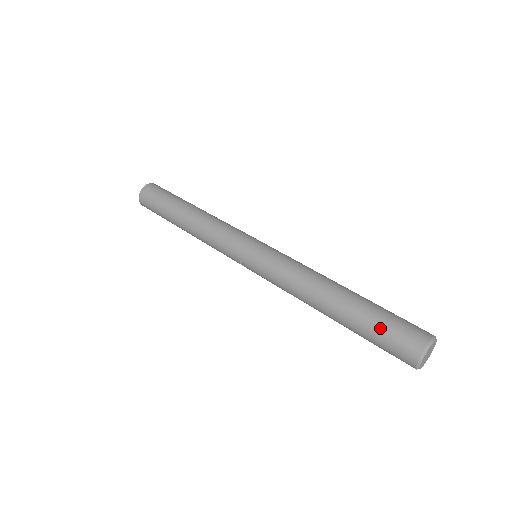
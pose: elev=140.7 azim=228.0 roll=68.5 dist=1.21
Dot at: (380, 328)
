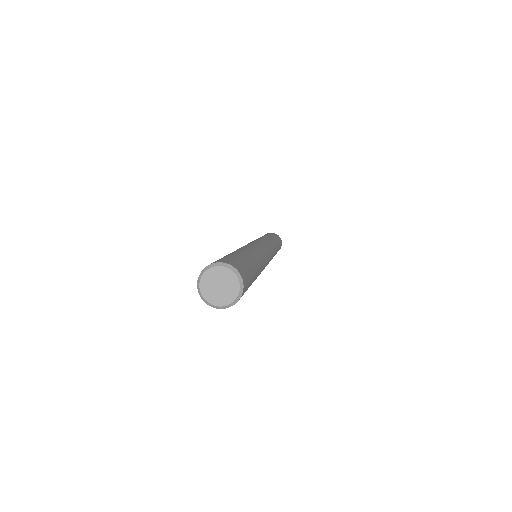
Dot at: occluded
